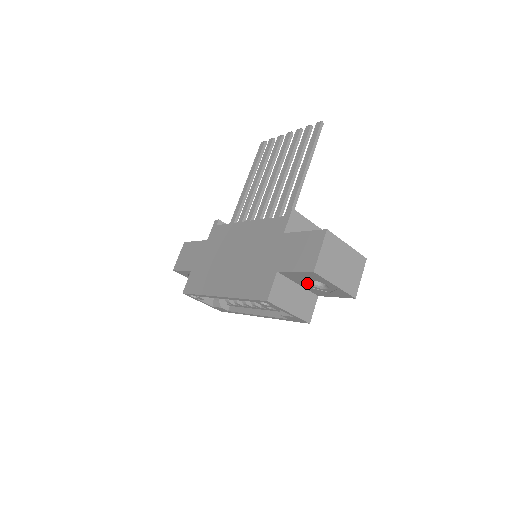
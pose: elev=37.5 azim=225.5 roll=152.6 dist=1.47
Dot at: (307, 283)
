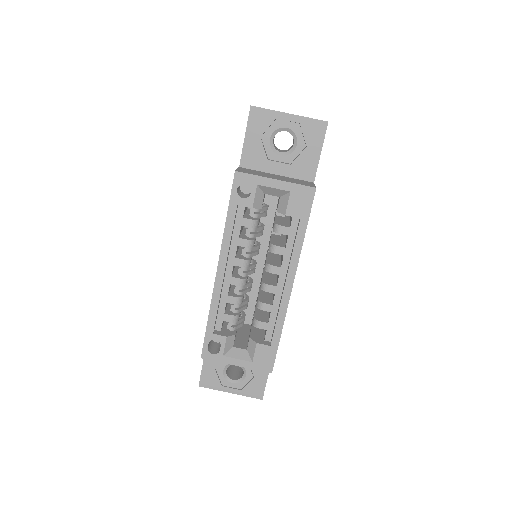
Dot at: (277, 156)
